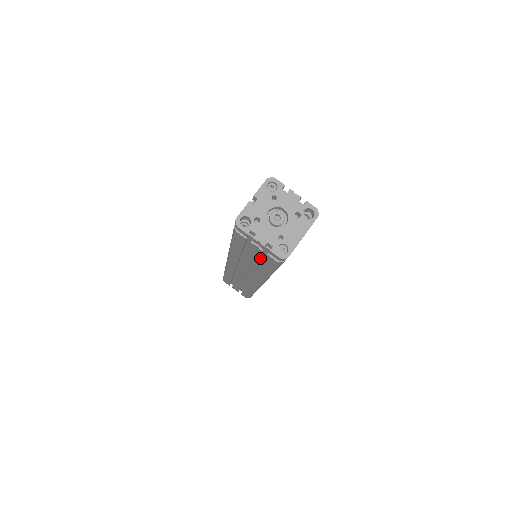
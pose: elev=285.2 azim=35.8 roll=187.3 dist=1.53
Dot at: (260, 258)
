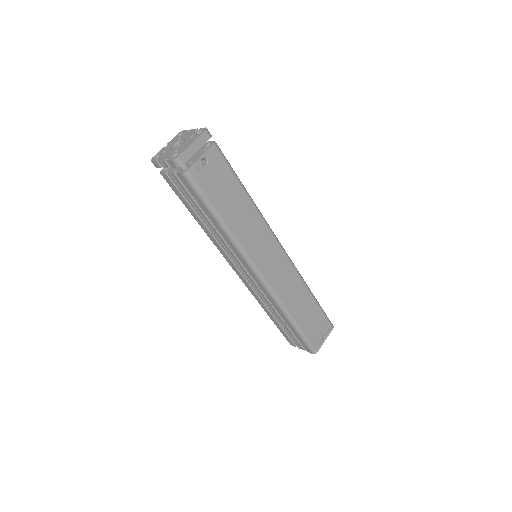
Dot at: occluded
